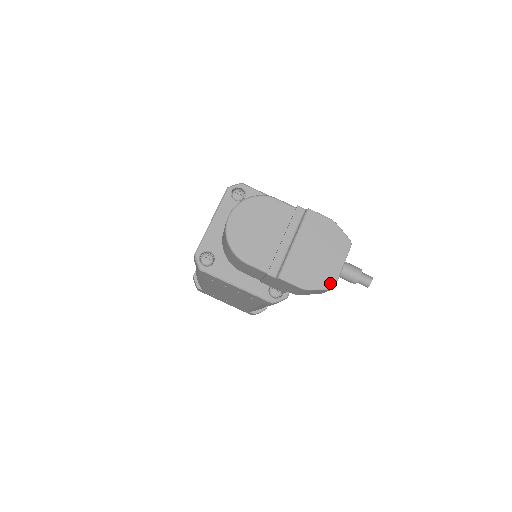
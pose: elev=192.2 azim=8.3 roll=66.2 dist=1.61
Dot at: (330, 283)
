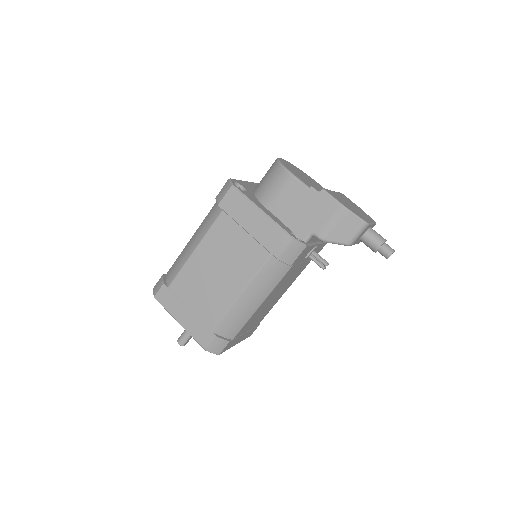
Dot at: (365, 220)
